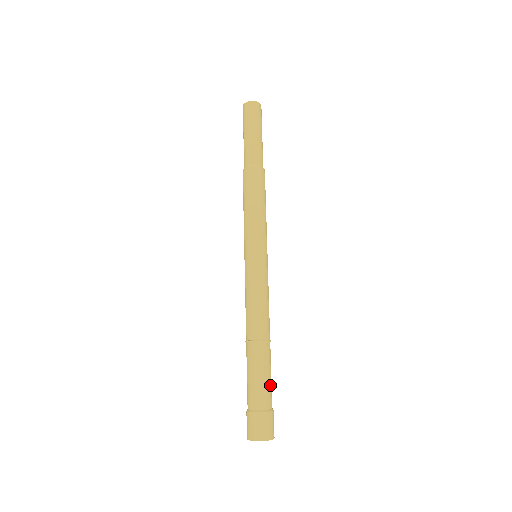
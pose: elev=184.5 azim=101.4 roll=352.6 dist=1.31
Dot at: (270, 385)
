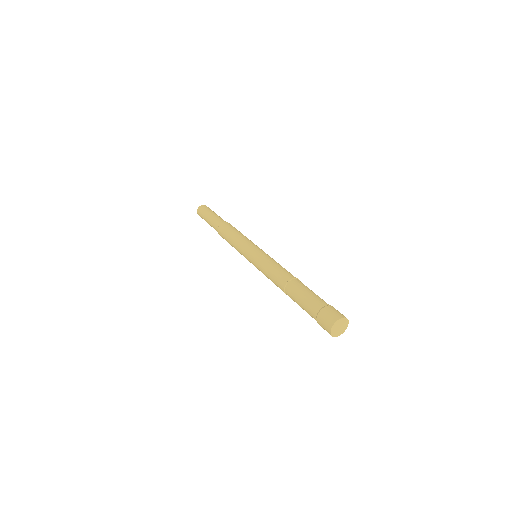
Dot at: occluded
